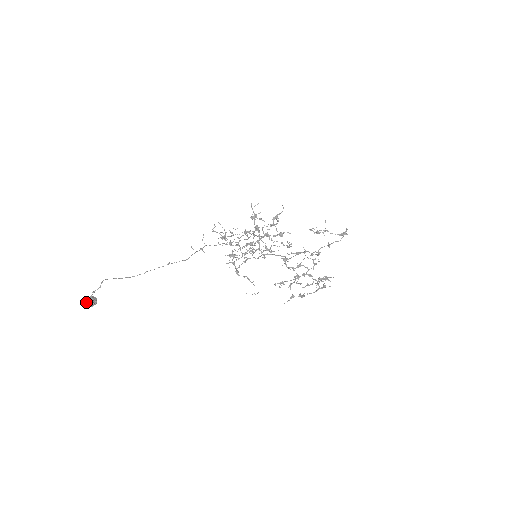
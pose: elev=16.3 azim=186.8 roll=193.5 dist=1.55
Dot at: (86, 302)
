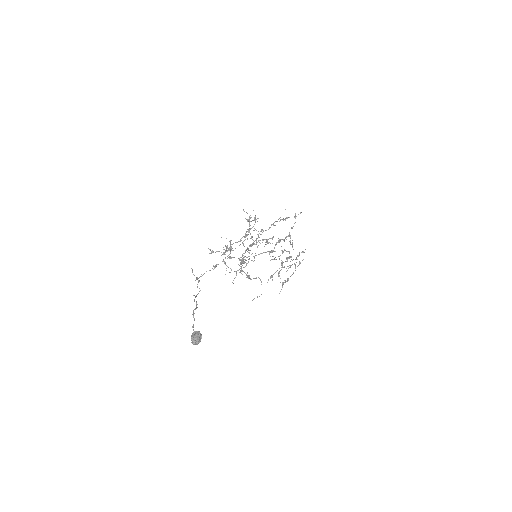
Dot at: (197, 337)
